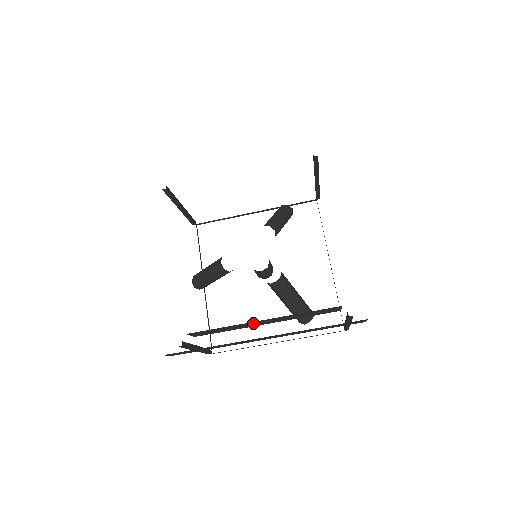
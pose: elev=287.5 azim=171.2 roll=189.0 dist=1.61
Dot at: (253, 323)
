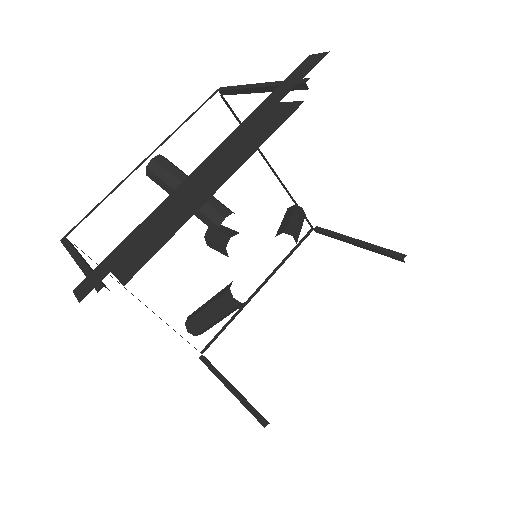
Dot at: occluded
